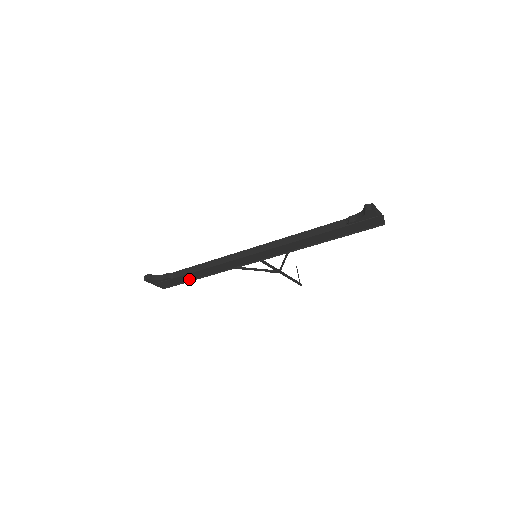
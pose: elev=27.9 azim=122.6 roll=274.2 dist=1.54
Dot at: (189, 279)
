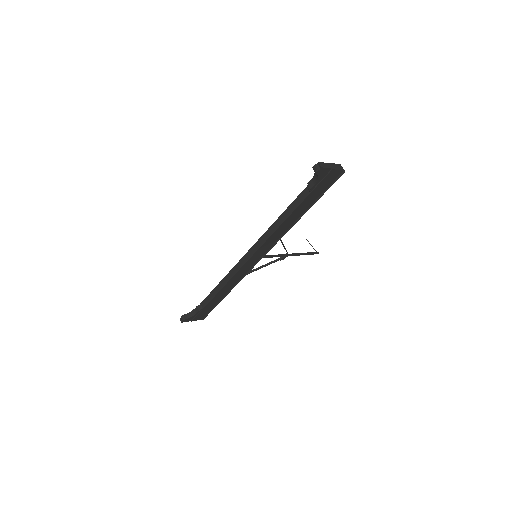
Dot at: (217, 302)
